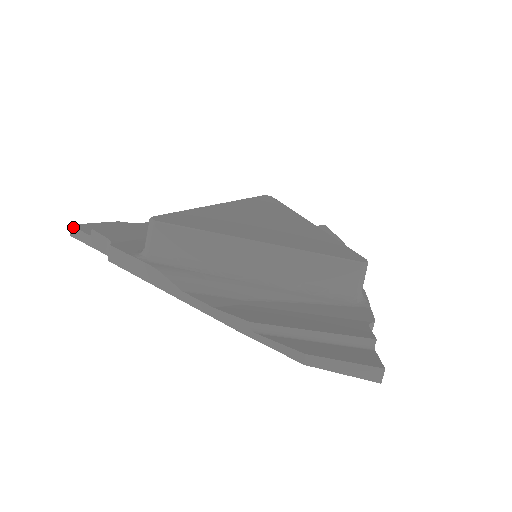
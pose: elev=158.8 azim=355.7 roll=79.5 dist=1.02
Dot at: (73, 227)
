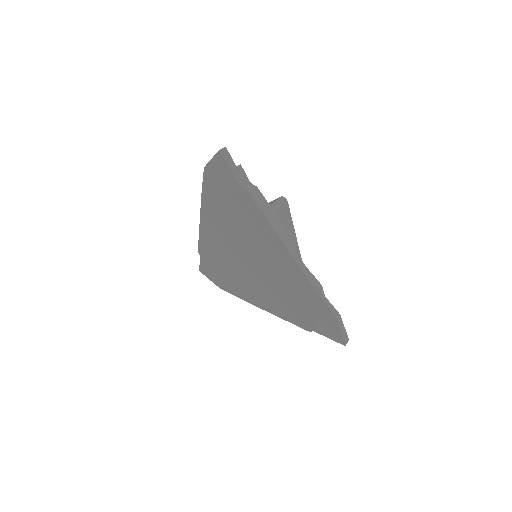
Dot at: (226, 149)
